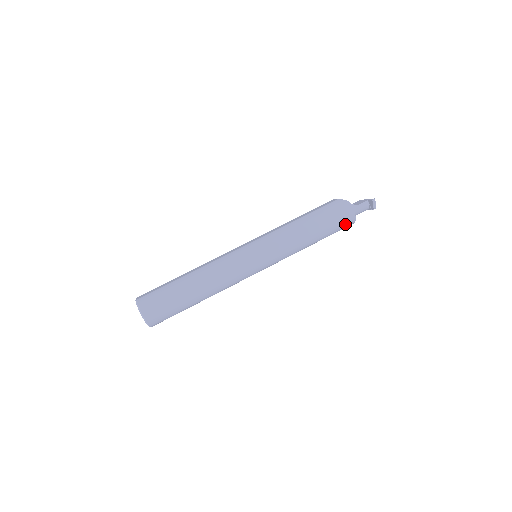
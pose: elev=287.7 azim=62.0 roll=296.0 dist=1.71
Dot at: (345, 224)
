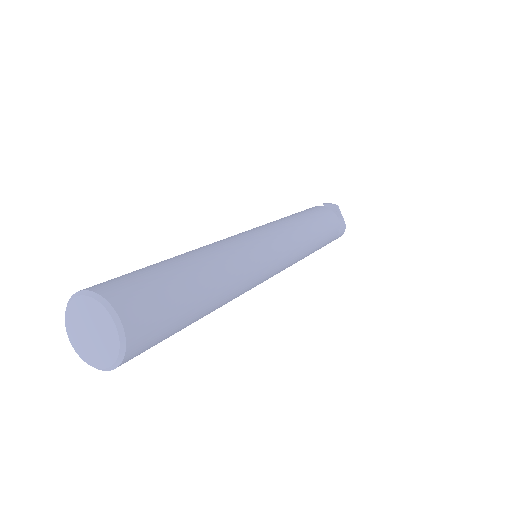
Dot at: (320, 210)
